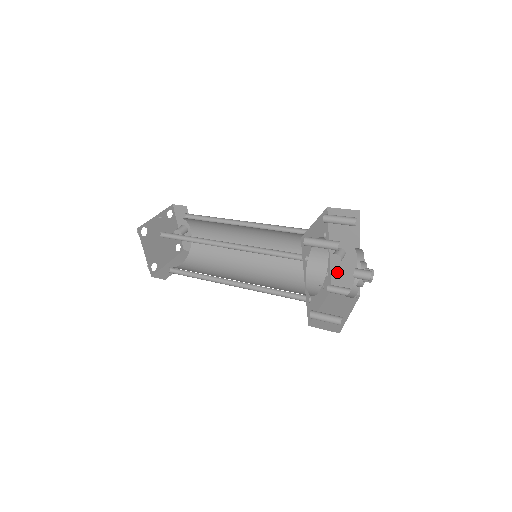
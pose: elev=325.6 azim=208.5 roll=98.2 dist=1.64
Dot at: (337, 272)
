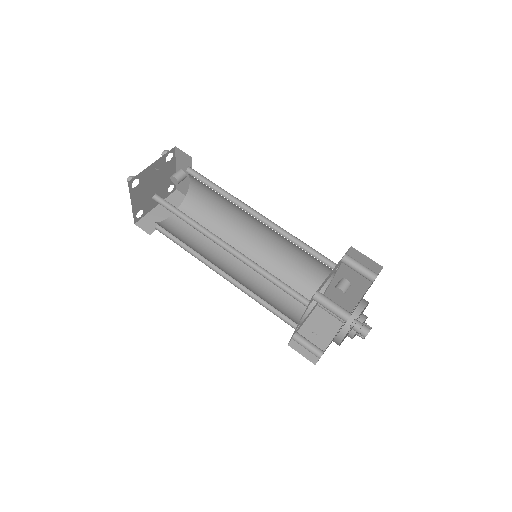
Dot at: (334, 292)
